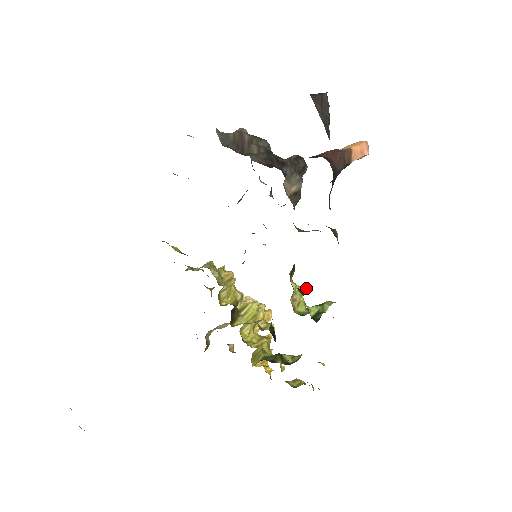
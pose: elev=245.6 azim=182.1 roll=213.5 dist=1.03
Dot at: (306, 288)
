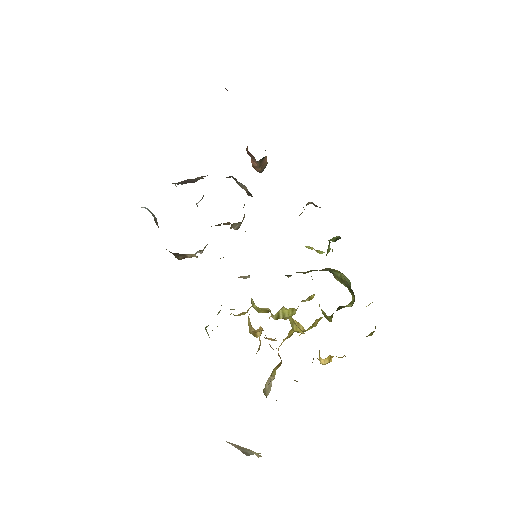
Dot at: occluded
